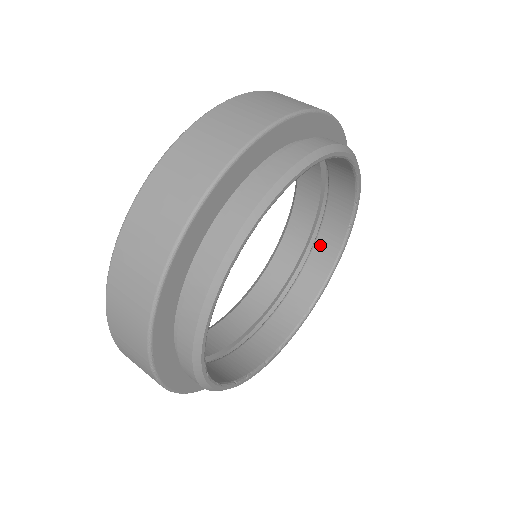
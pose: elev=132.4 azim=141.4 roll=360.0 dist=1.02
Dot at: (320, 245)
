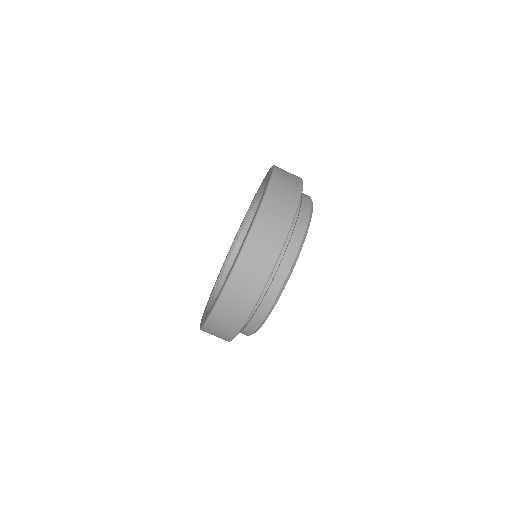
Dot at: occluded
